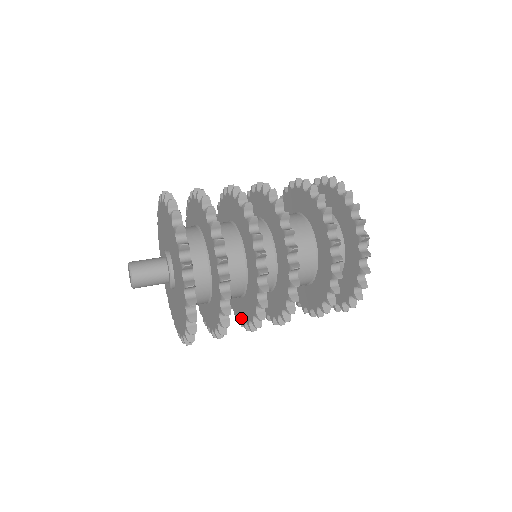
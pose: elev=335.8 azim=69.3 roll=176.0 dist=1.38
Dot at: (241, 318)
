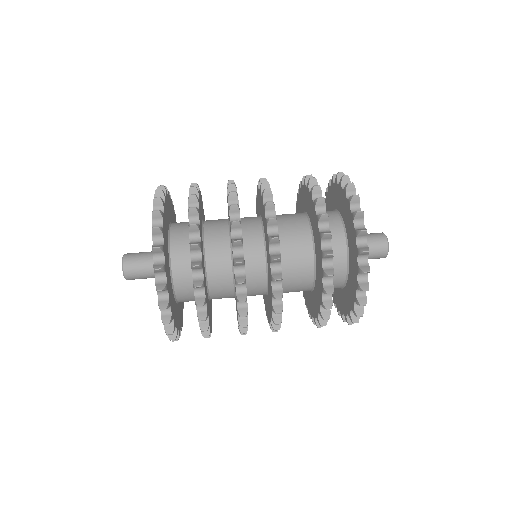
Dot at: occluded
